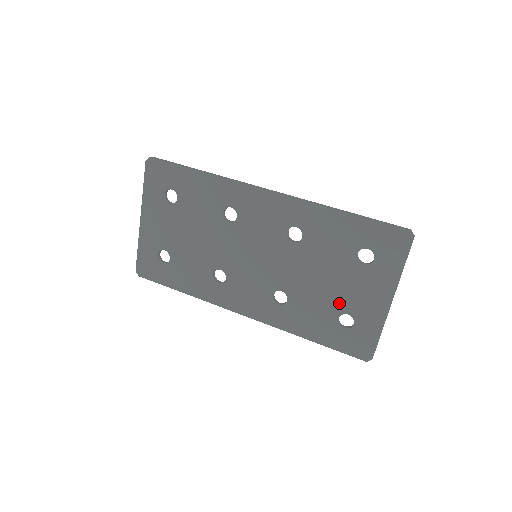
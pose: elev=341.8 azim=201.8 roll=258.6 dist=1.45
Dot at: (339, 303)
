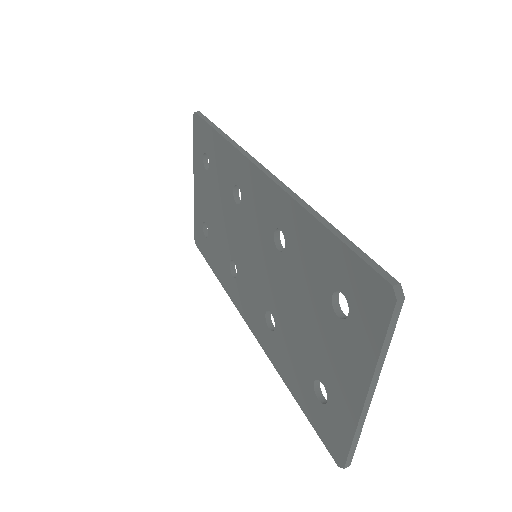
Dot at: (315, 361)
